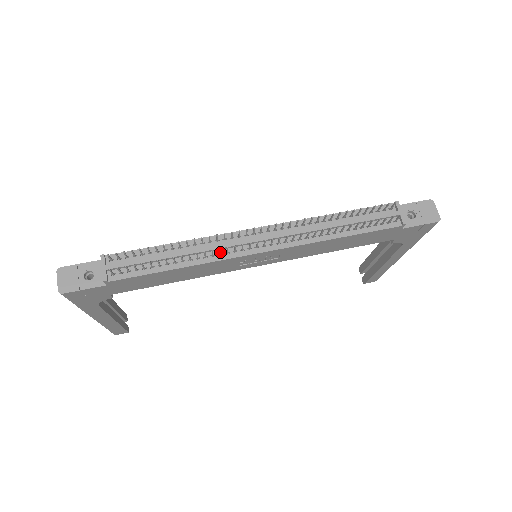
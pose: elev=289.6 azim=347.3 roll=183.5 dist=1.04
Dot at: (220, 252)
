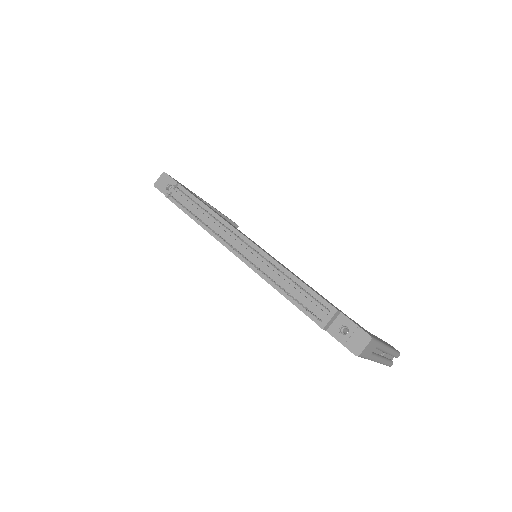
Dot at: occluded
